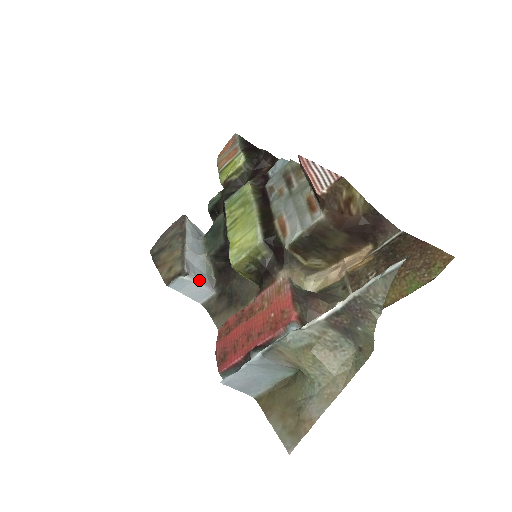
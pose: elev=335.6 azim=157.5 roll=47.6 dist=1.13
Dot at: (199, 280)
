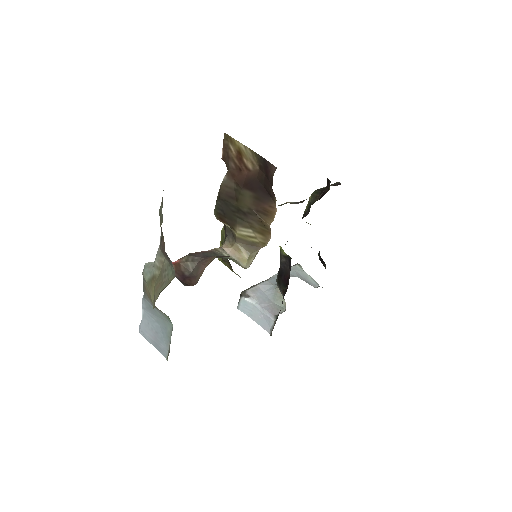
Dot at: (261, 304)
